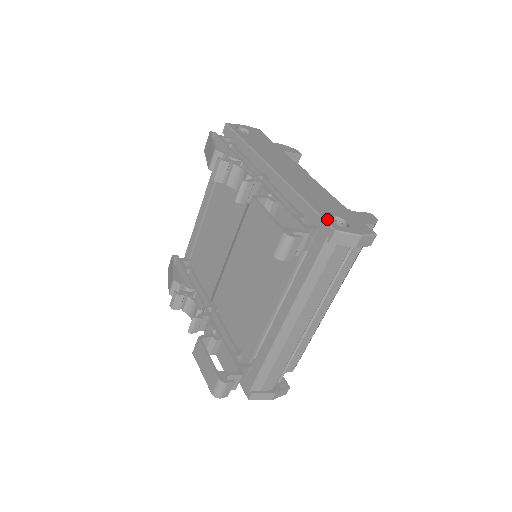
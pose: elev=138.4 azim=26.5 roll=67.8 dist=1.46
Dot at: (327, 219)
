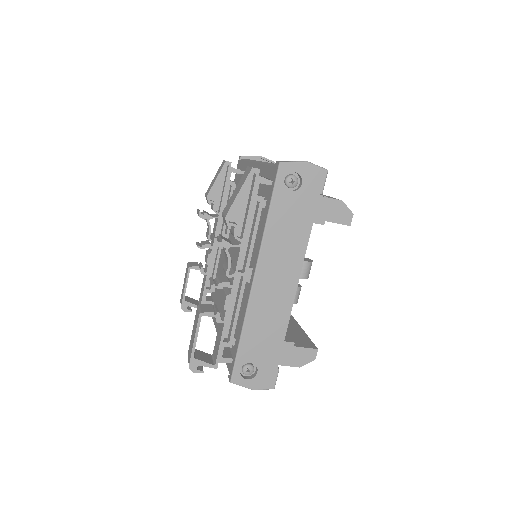
Dot at: (237, 368)
